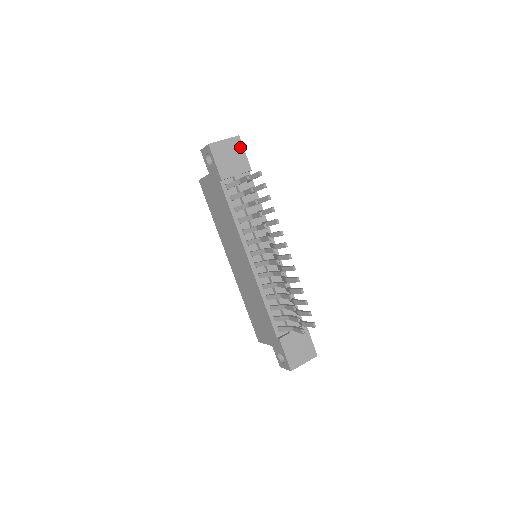
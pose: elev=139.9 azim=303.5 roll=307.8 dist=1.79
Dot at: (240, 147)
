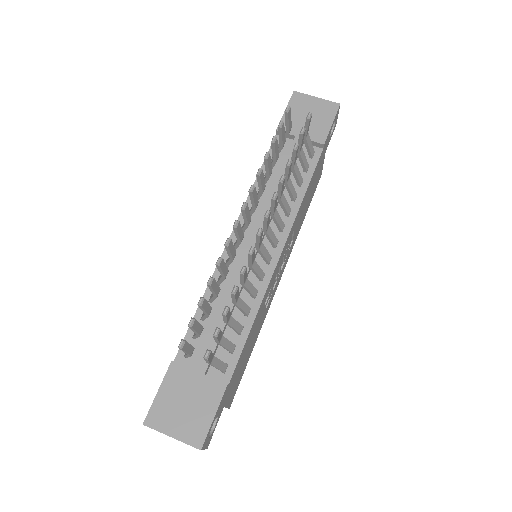
Dot at: (331, 115)
